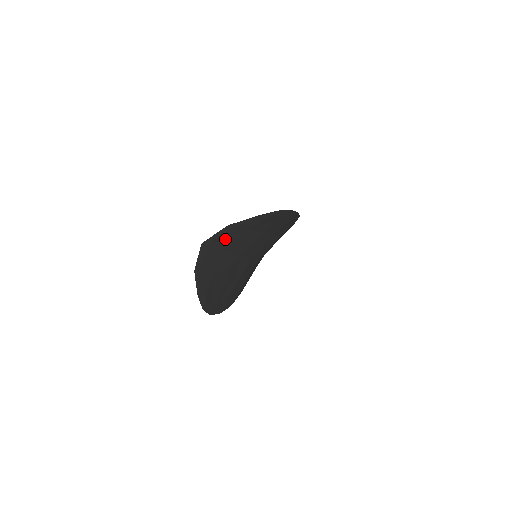
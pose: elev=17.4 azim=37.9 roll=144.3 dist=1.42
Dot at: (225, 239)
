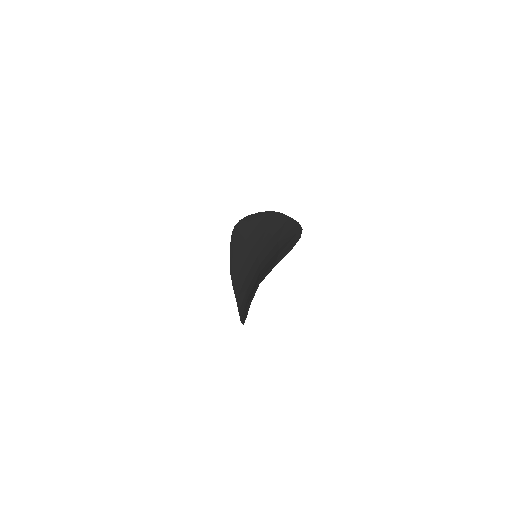
Dot at: occluded
